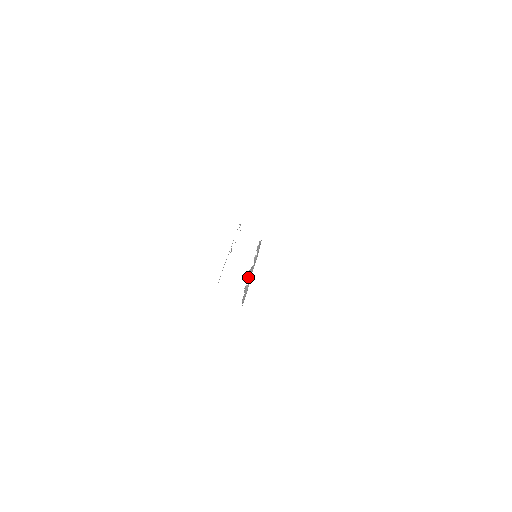
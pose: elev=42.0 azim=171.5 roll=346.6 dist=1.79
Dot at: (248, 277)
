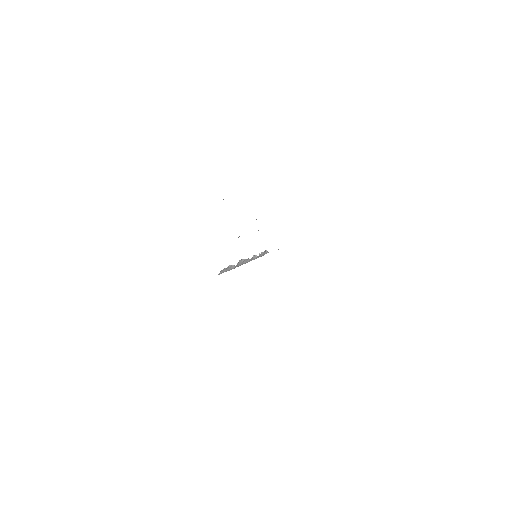
Dot at: (238, 262)
